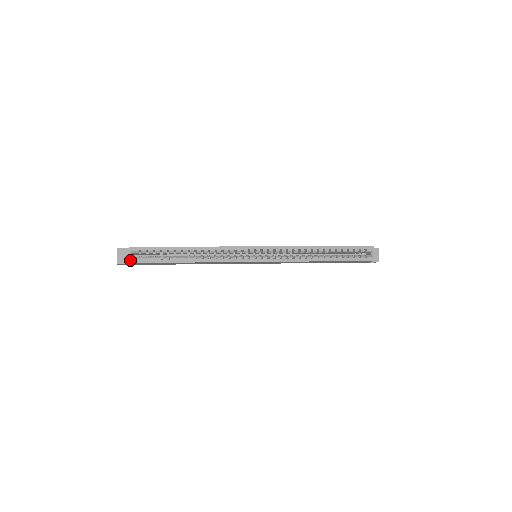
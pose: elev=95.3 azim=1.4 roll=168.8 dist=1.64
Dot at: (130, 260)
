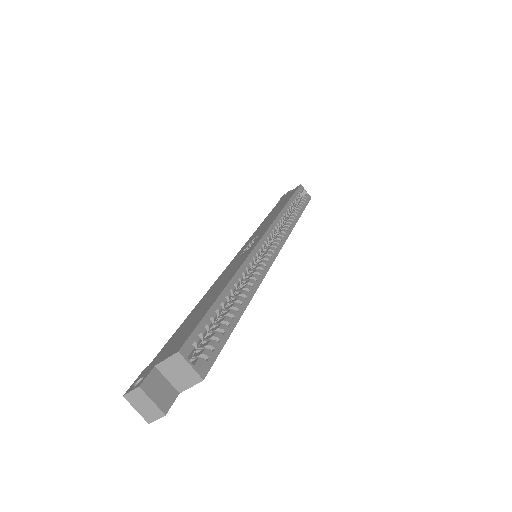
Dot at: (200, 374)
